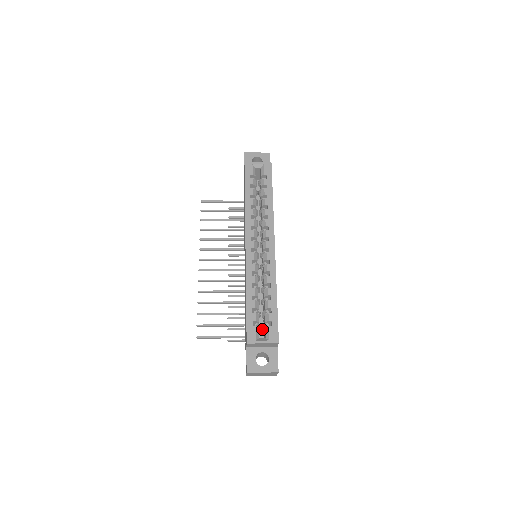
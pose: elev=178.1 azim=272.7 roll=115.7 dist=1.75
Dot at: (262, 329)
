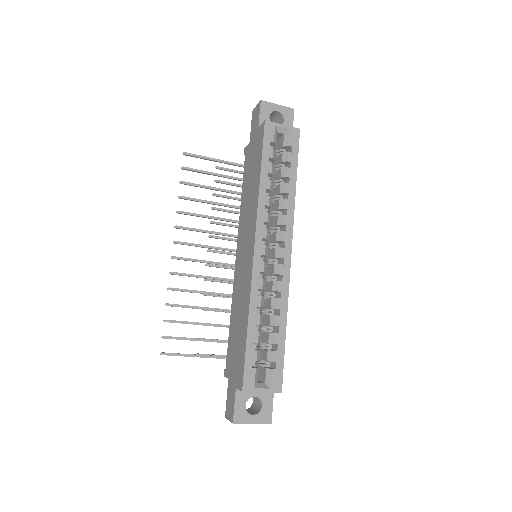
Dot at: (258, 365)
